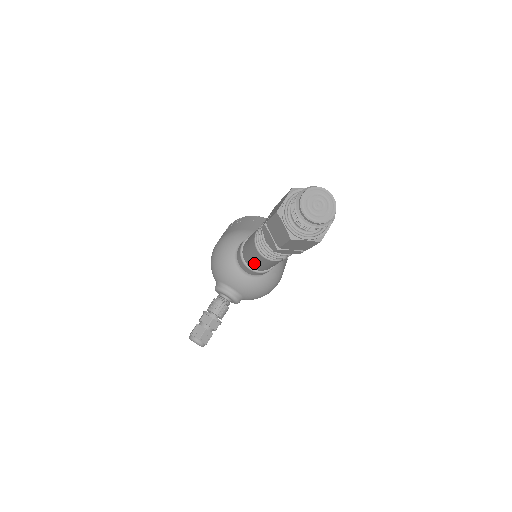
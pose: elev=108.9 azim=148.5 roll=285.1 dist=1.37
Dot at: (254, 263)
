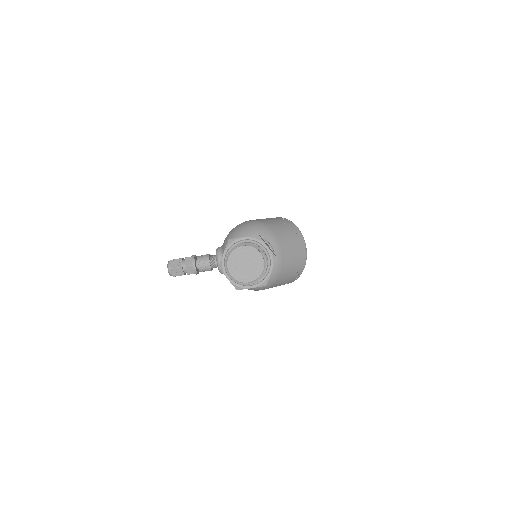
Dot at: occluded
